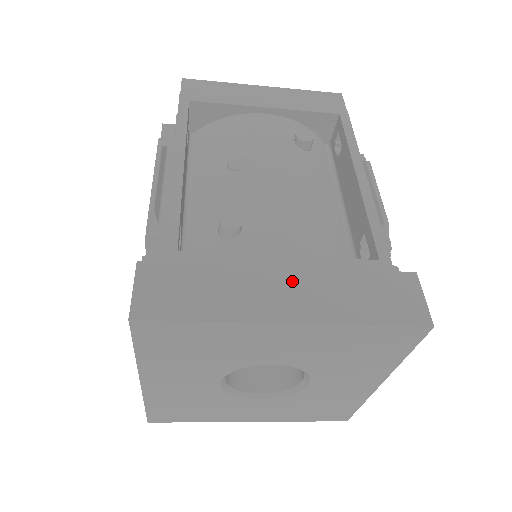
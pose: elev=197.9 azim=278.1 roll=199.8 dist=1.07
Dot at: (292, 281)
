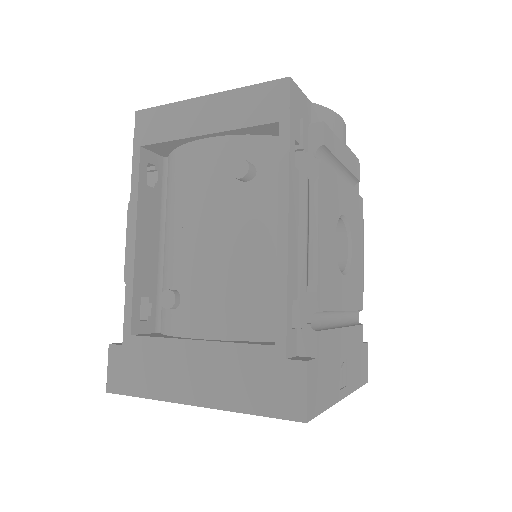
Dot at: (201, 366)
